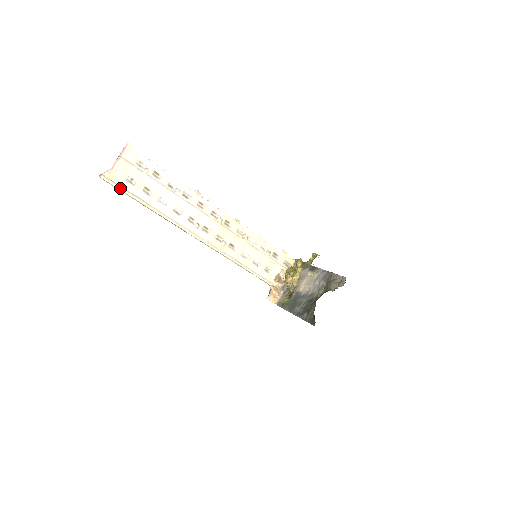
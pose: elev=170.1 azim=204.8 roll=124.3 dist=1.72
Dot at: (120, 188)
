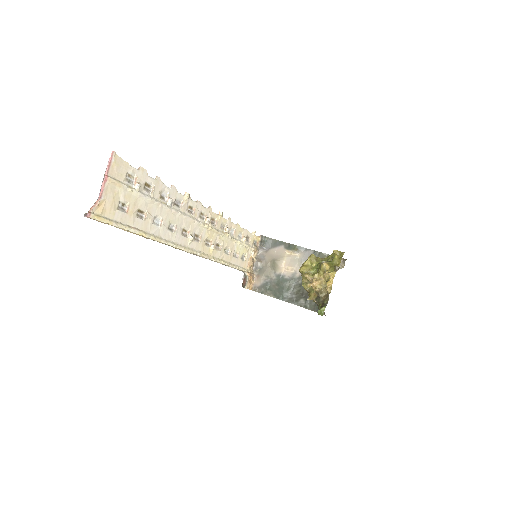
Dot at: (114, 223)
